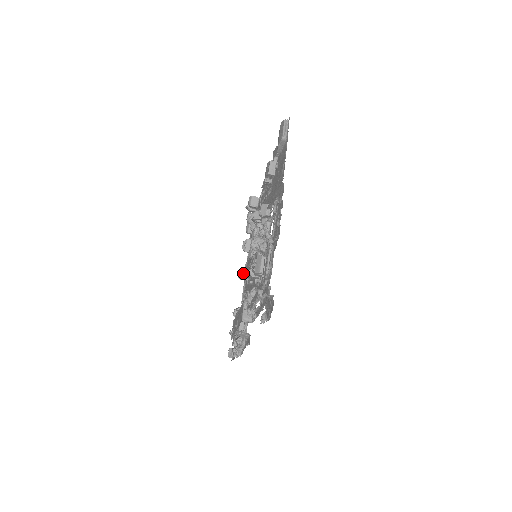
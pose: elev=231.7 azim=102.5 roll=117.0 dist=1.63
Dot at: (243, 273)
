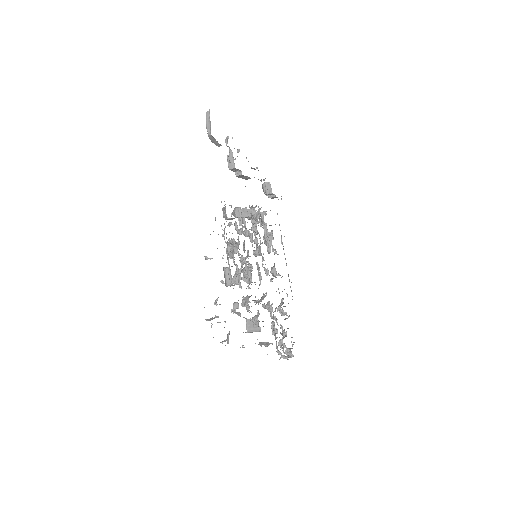
Dot at: (273, 269)
